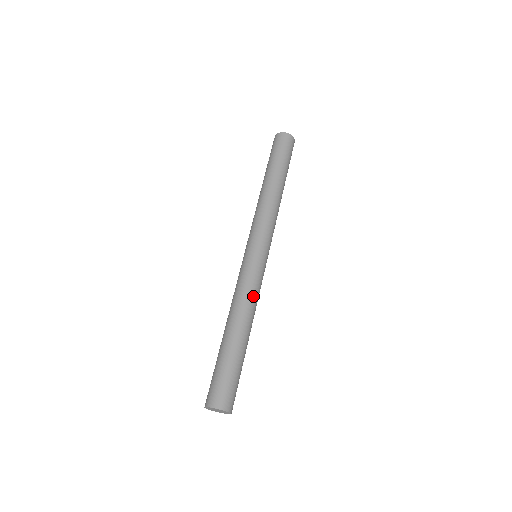
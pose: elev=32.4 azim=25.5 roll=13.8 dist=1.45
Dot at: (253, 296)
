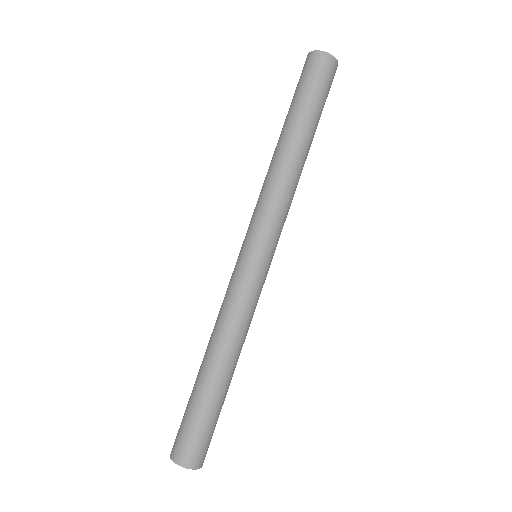
Dot at: (235, 318)
